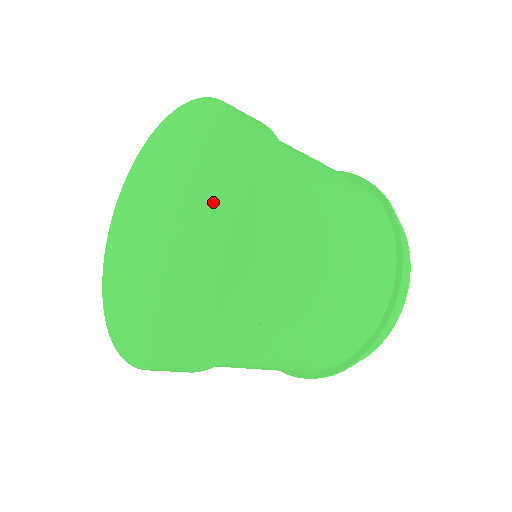
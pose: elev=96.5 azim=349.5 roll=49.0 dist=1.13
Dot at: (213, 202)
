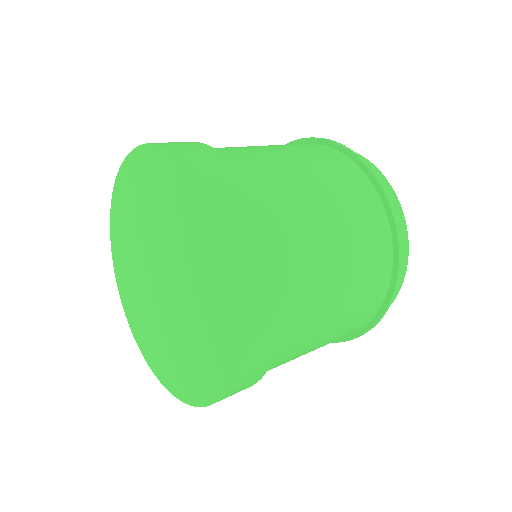
Dot at: (202, 274)
